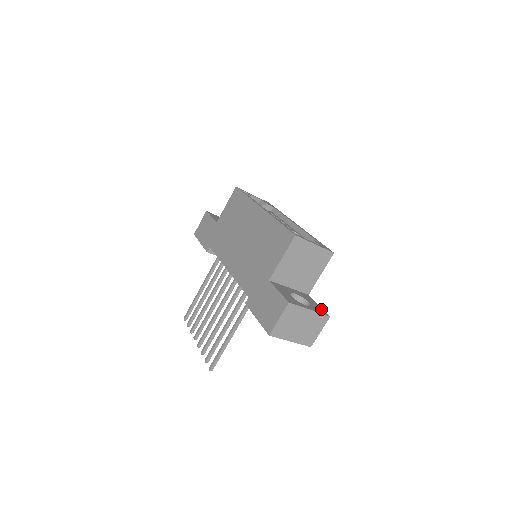
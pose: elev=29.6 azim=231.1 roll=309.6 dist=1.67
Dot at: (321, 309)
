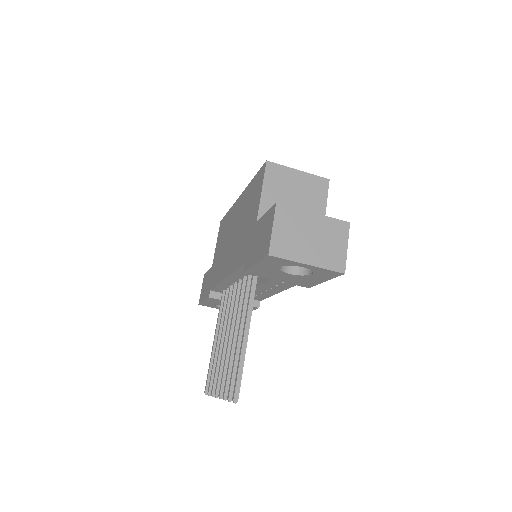
Dot at: occluded
